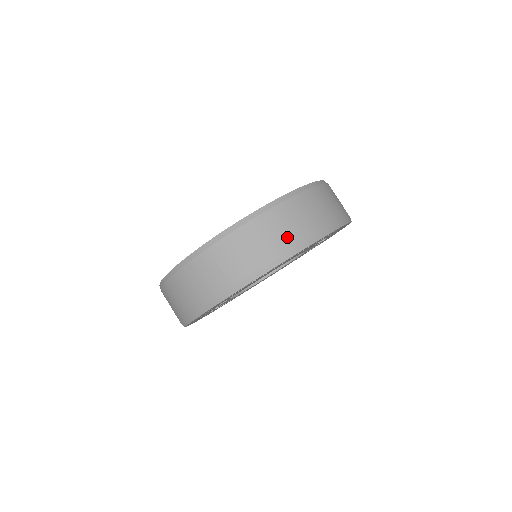
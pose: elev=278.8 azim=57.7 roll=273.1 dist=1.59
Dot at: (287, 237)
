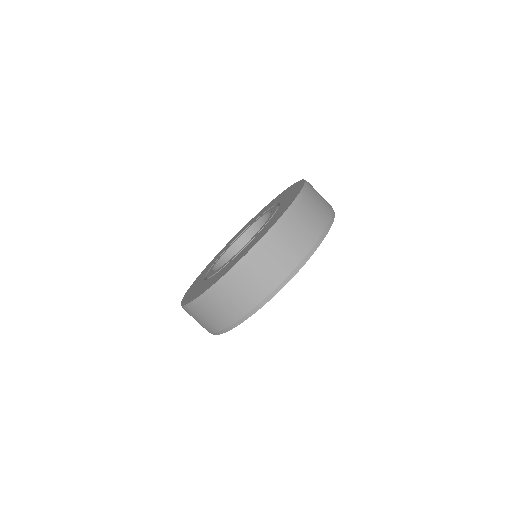
Dot at: (311, 231)
